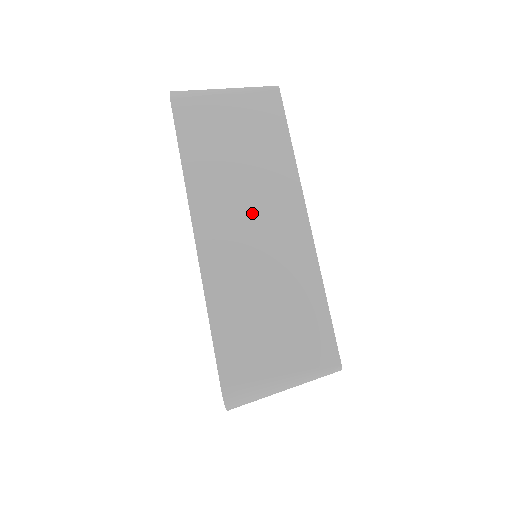
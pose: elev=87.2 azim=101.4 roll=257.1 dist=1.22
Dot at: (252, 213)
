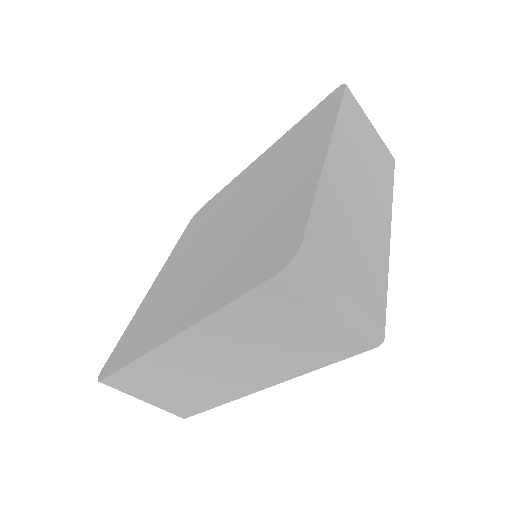
Dot at: (228, 364)
